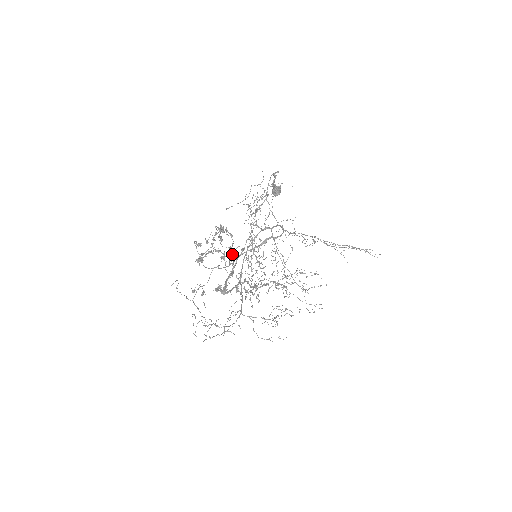
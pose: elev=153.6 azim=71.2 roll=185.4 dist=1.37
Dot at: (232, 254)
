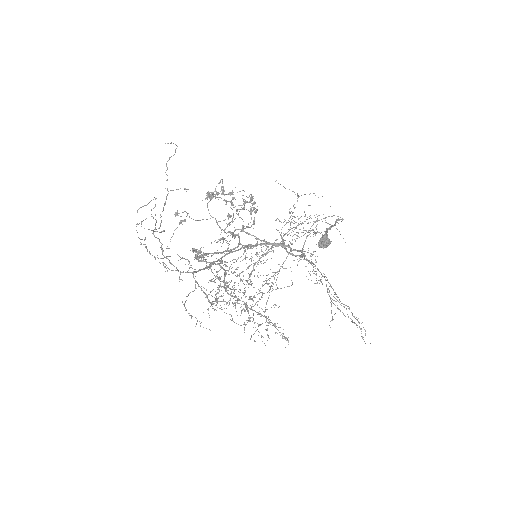
Dot at: occluded
